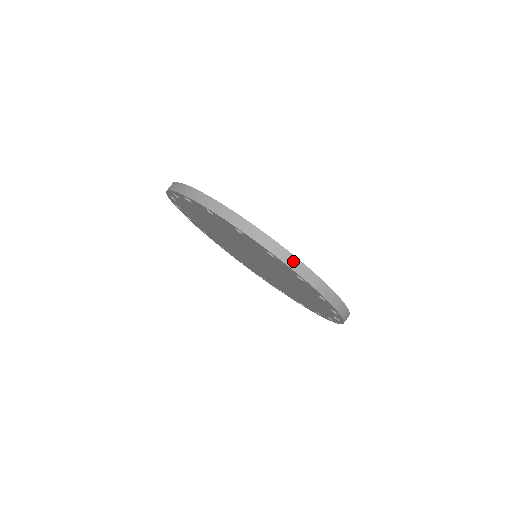
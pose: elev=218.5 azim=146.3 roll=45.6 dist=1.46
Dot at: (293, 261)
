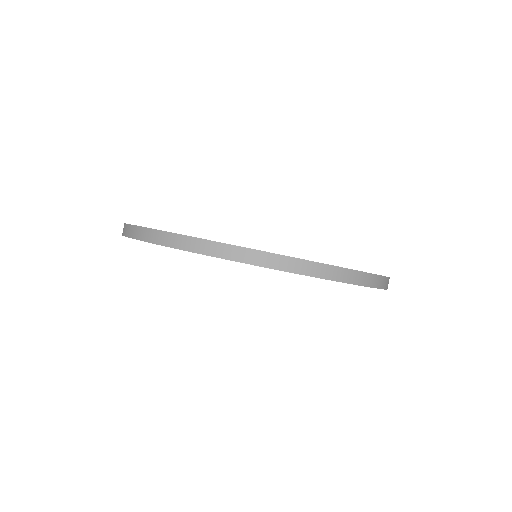
Dot at: (214, 247)
